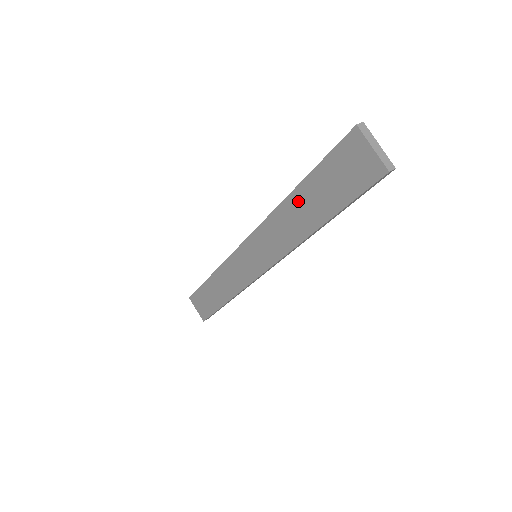
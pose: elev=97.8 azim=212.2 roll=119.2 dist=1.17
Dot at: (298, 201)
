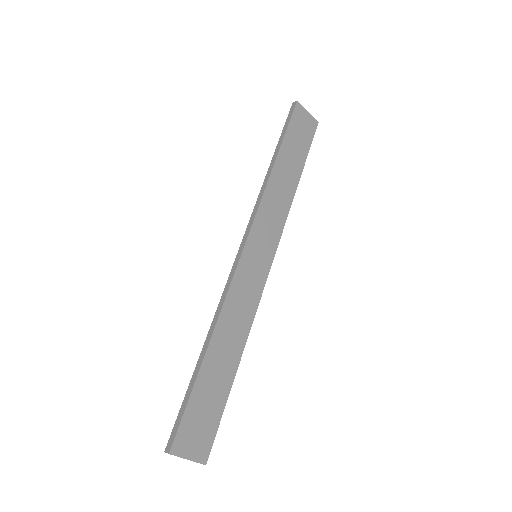
Dot at: occluded
